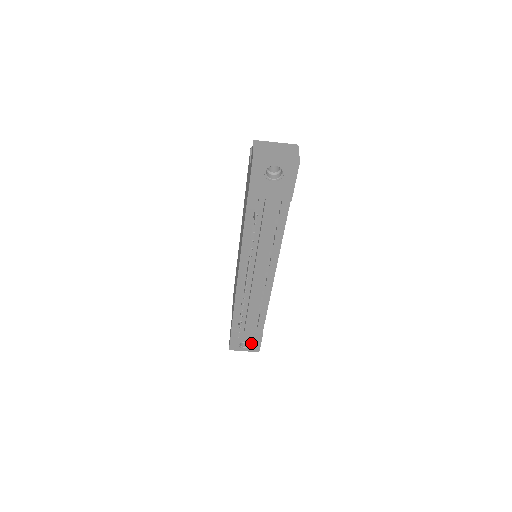
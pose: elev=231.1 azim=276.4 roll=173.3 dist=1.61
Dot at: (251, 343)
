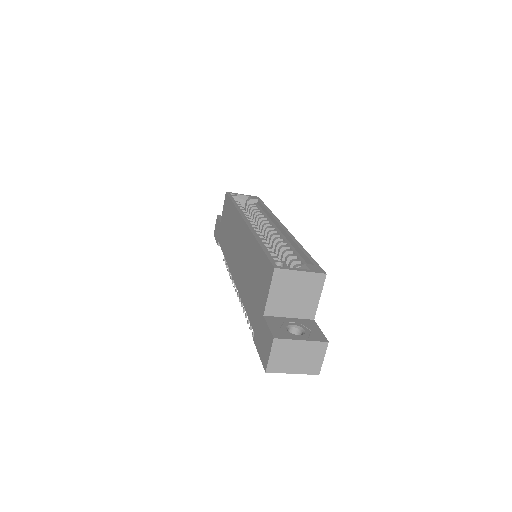
Dot at: occluded
